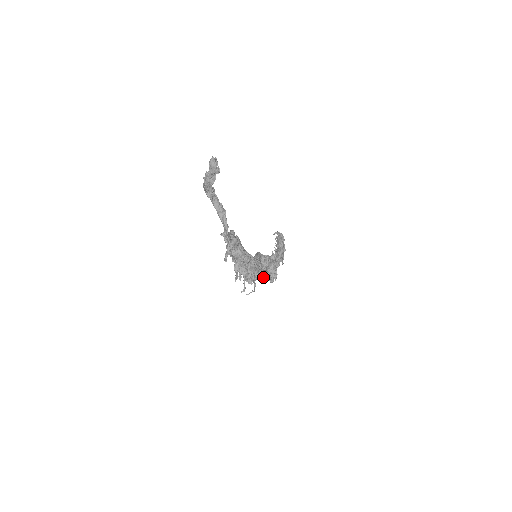
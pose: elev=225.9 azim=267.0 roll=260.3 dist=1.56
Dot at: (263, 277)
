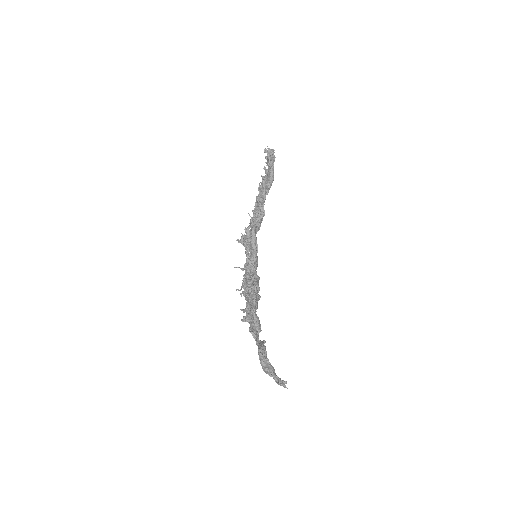
Dot at: occluded
